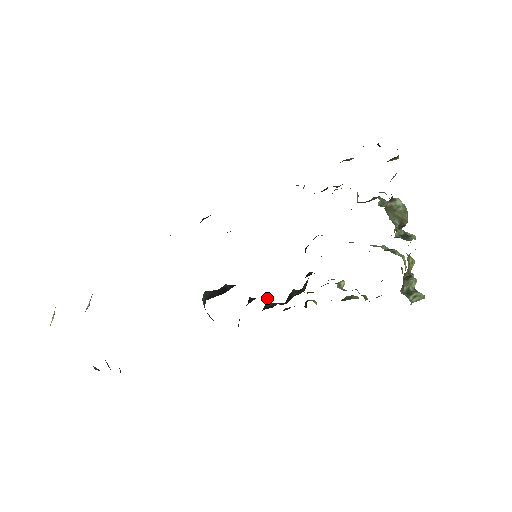
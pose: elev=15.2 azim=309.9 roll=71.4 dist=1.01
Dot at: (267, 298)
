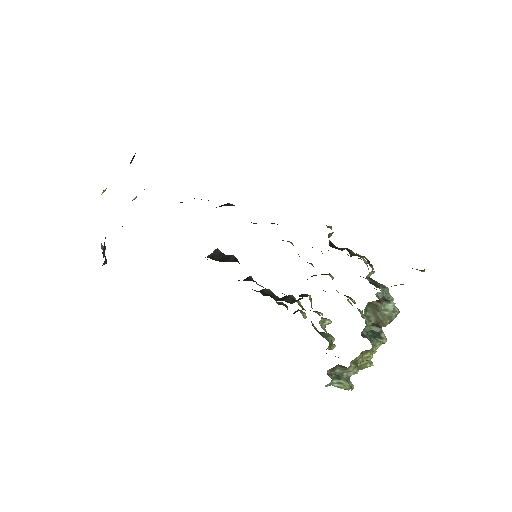
Dot at: (262, 286)
